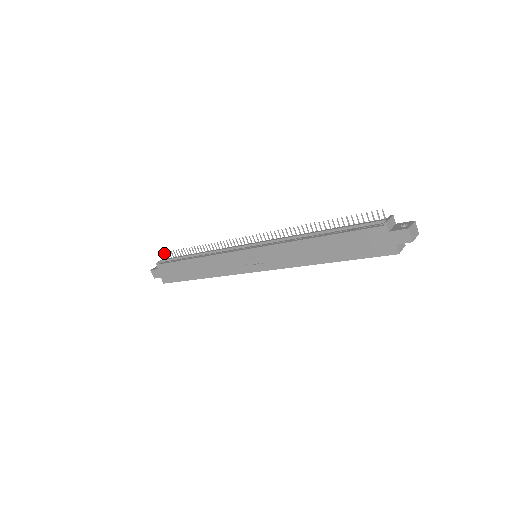
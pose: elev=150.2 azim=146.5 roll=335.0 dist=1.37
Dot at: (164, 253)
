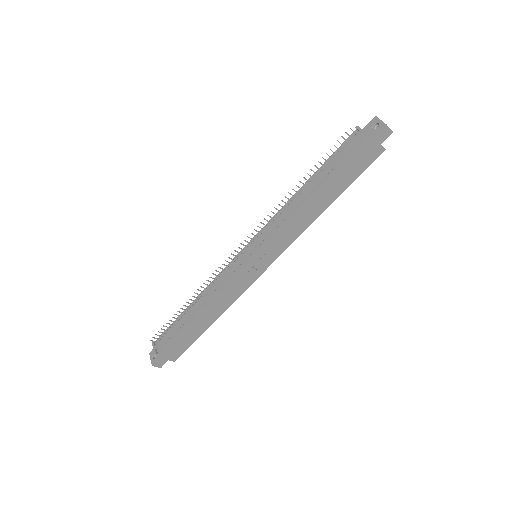
Dot at: (150, 340)
